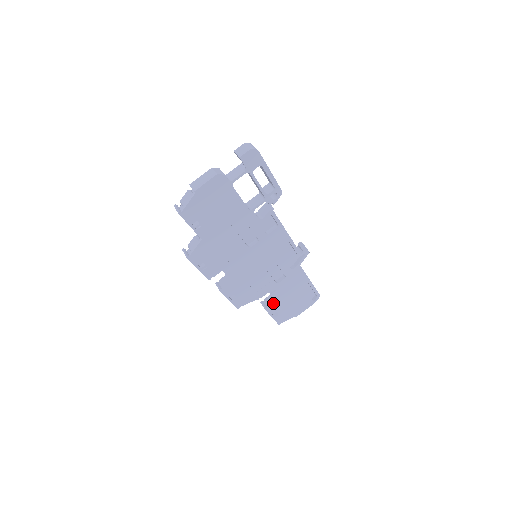
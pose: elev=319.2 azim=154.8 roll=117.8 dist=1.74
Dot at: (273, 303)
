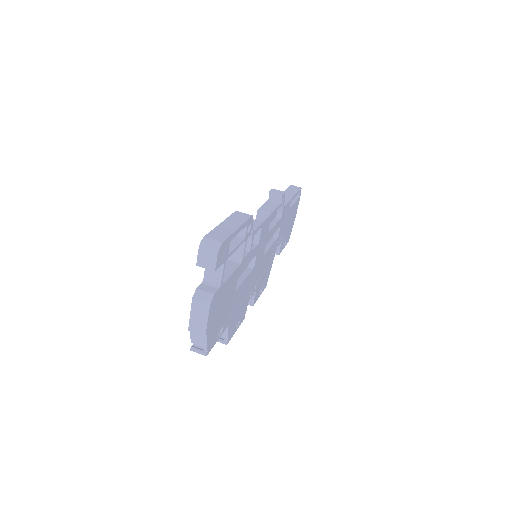
Dot at: (281, 245)
